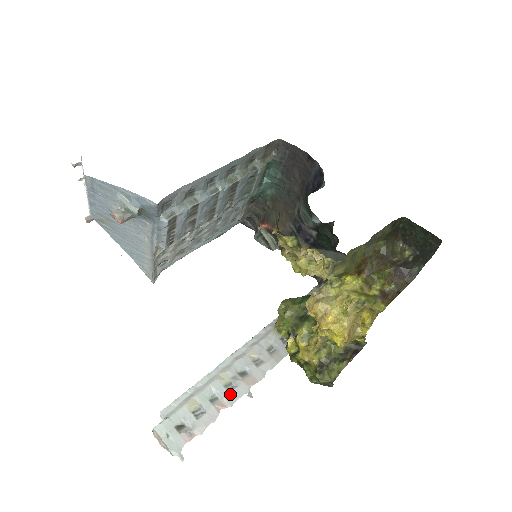
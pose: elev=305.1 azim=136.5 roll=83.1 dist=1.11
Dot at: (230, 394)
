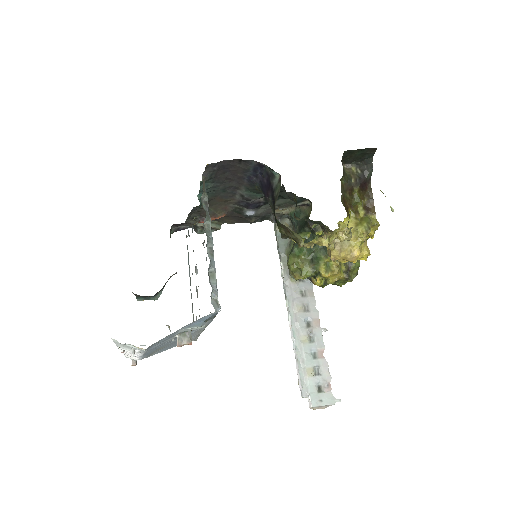
Dot at: (317, 343)
